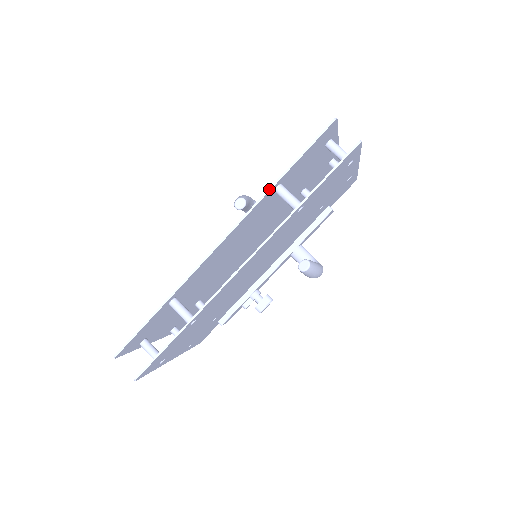
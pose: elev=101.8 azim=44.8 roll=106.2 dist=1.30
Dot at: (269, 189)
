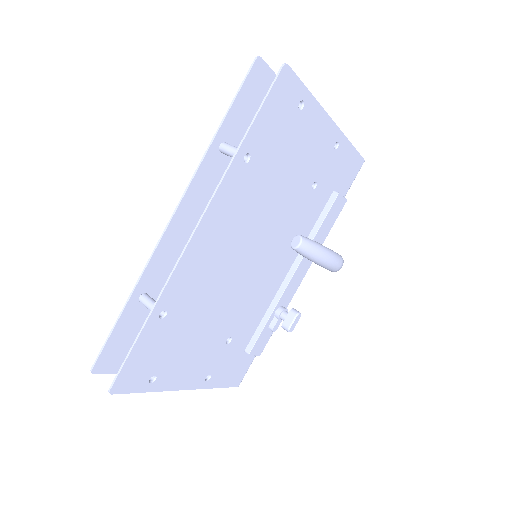
Dot at: (208, 147)
